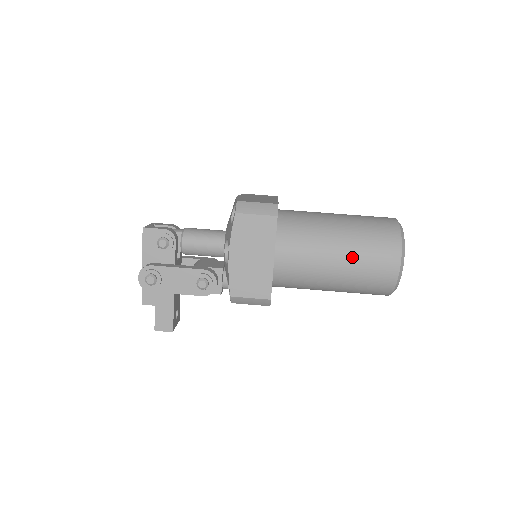
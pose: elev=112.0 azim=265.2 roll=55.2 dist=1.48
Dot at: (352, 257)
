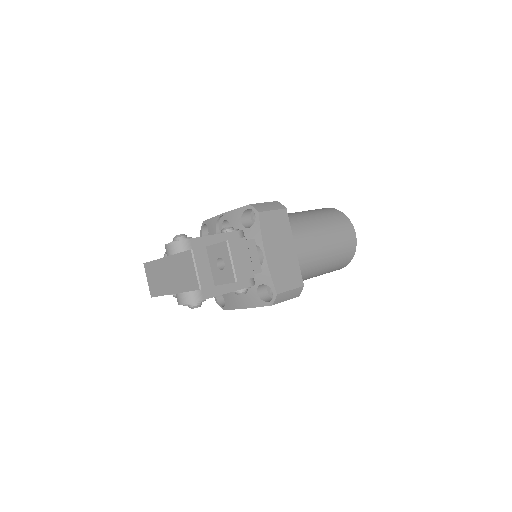
Dot at: occluded
